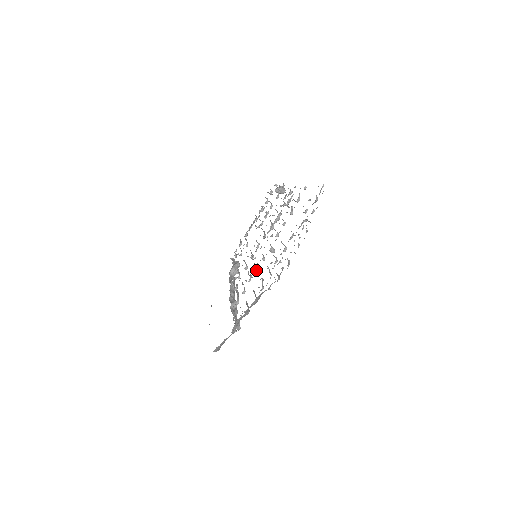
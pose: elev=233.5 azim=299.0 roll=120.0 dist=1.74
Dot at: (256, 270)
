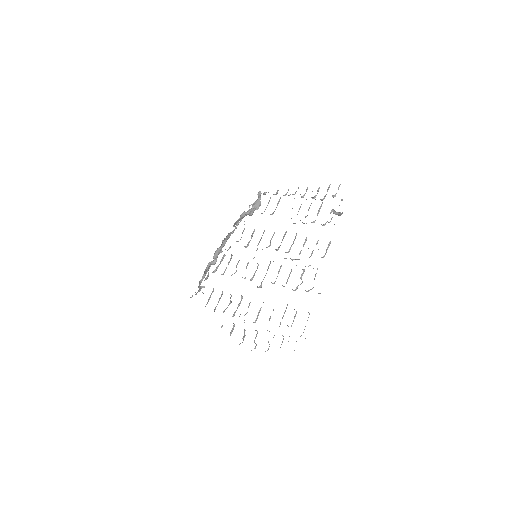
Dot at: occluded
